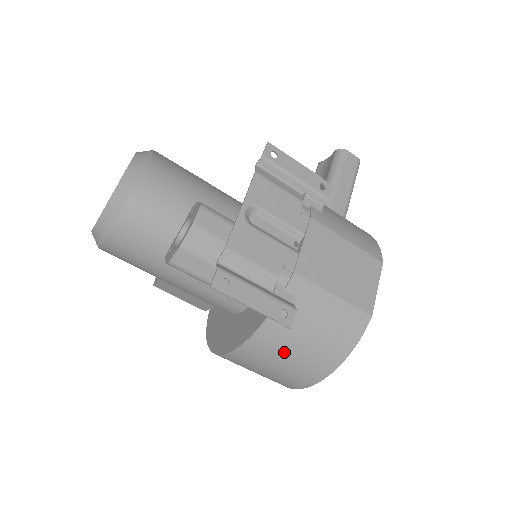
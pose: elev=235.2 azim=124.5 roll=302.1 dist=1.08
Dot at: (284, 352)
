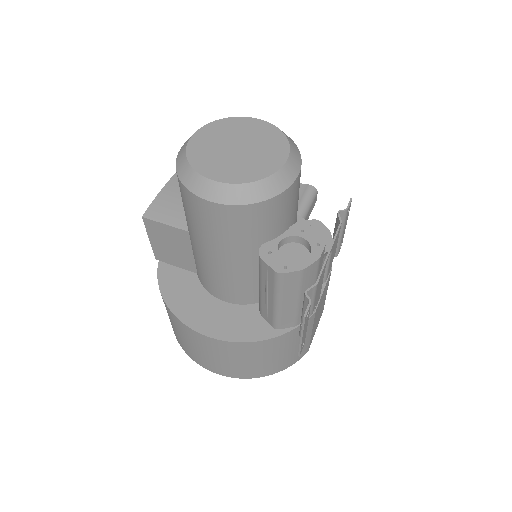
Dot at: (257, 357)
